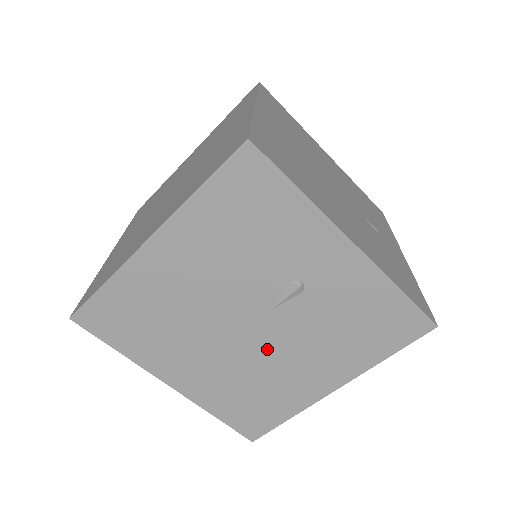
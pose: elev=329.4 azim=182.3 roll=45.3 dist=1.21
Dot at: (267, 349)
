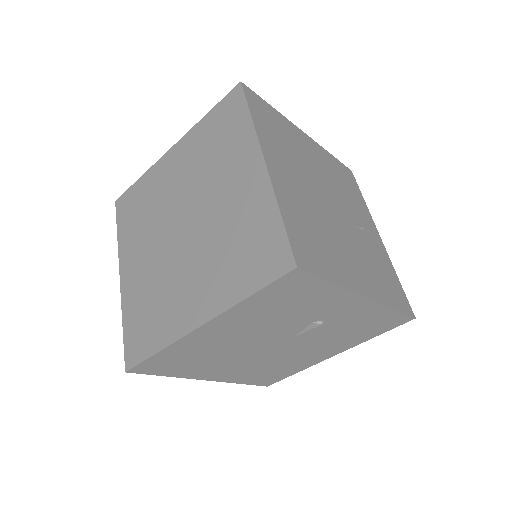
Dot at: (288, 351)
